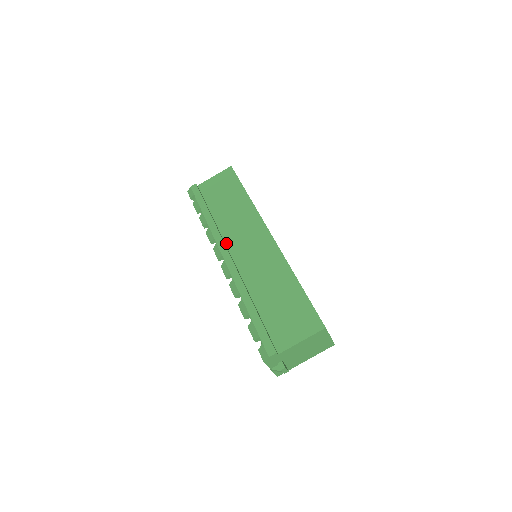
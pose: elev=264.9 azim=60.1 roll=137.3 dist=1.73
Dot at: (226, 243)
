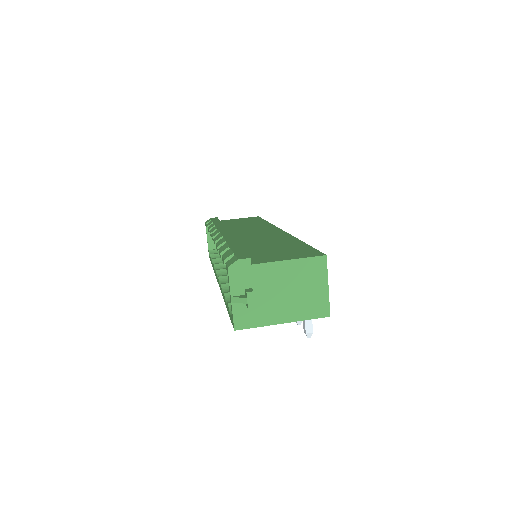
Dot at: occluded
